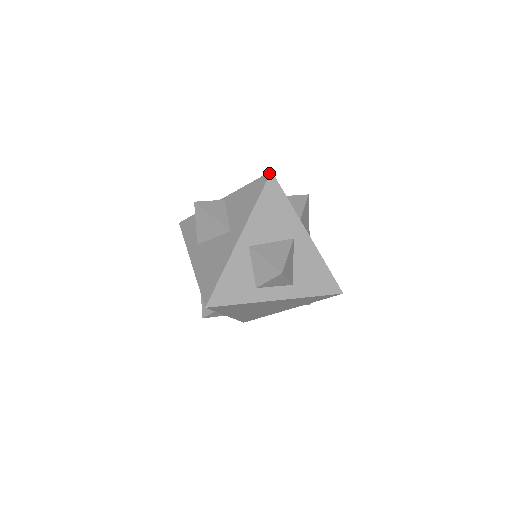
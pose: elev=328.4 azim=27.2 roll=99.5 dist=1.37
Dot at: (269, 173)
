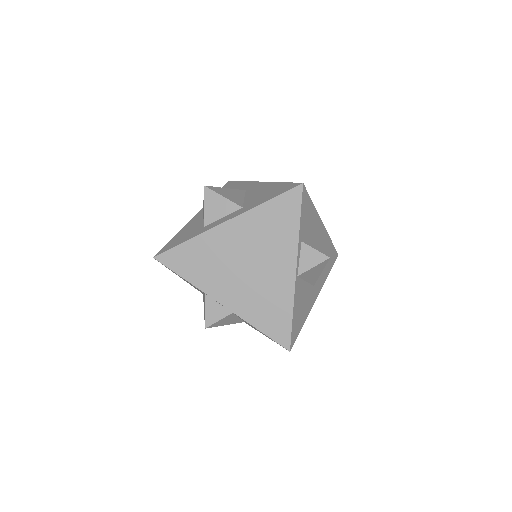
Dot at: occluded
